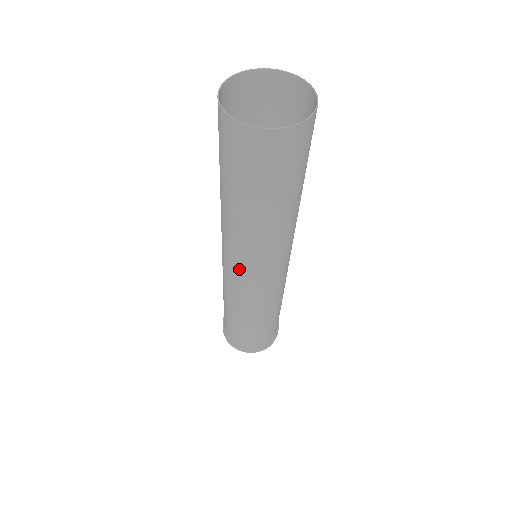
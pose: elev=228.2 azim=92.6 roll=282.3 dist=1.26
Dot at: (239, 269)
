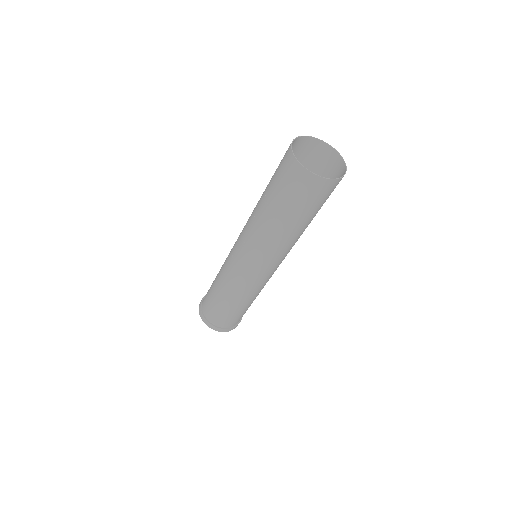
Dot at: (257, 266)
